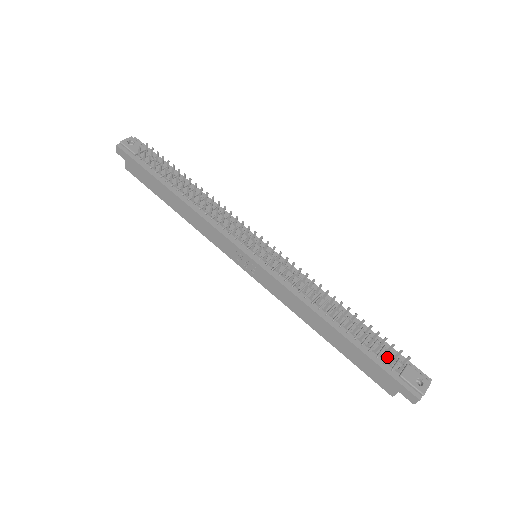
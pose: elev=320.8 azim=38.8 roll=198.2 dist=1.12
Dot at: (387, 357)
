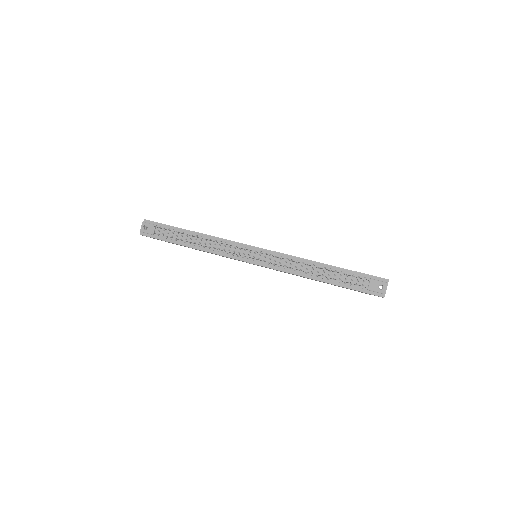
Dot at: (356, 282)
